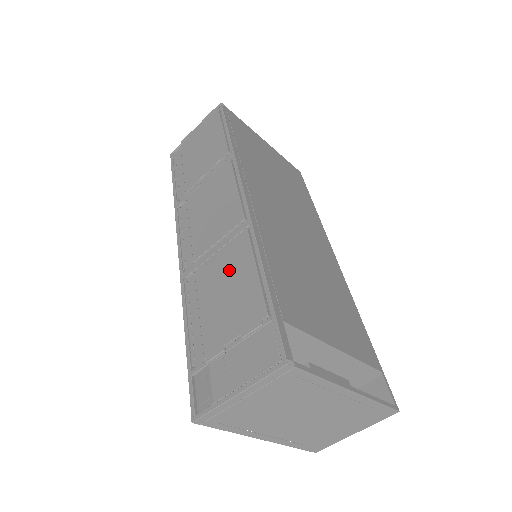
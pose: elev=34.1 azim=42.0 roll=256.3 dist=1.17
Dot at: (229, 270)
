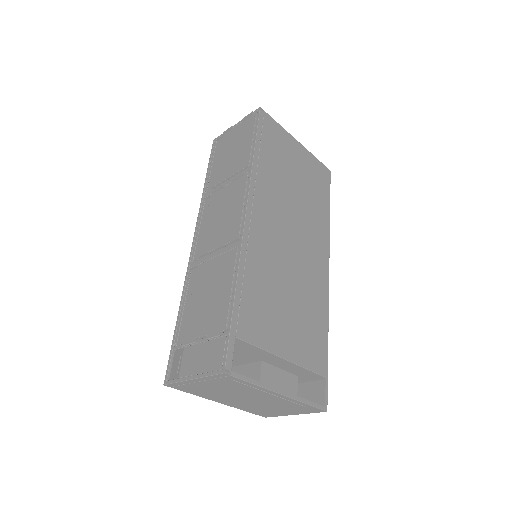
Dot at: (216, 278)
